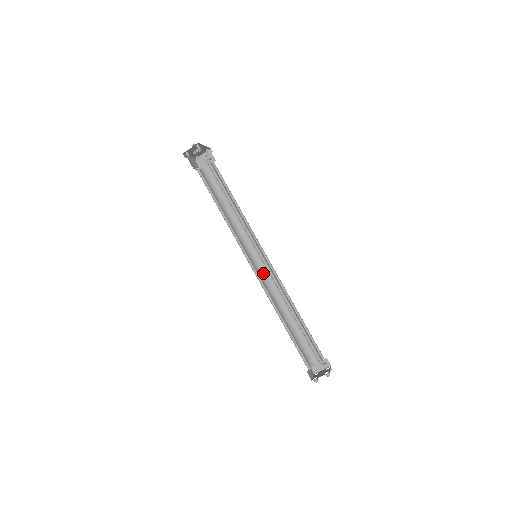
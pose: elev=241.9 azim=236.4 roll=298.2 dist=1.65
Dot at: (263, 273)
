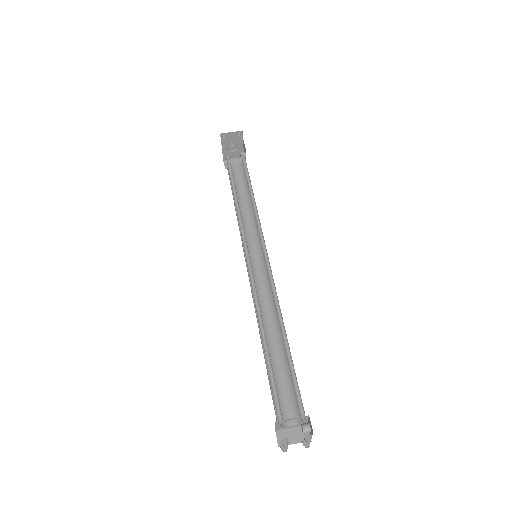
Dot at: (255, 281)
